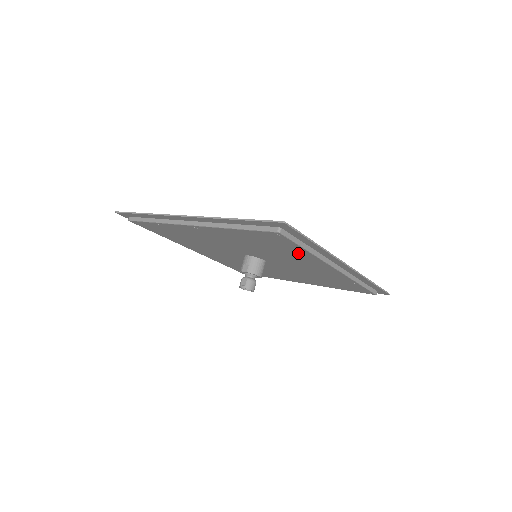
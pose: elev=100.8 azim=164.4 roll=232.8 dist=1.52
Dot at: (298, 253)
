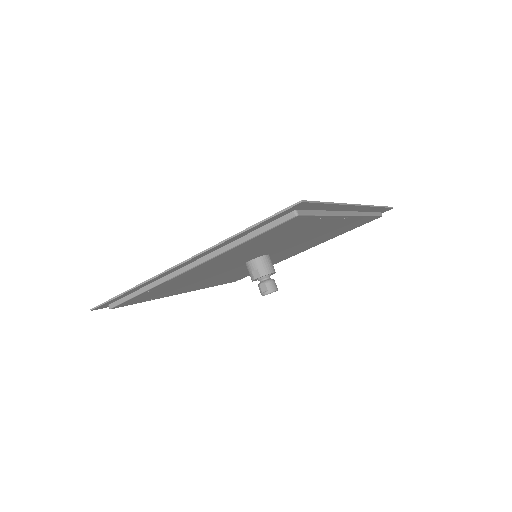
Dot at: (311, 225)
